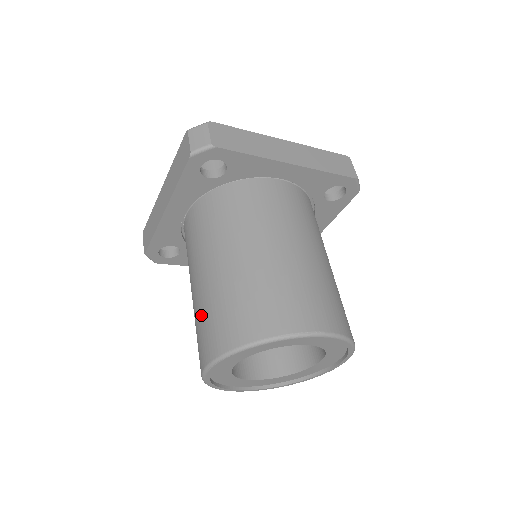
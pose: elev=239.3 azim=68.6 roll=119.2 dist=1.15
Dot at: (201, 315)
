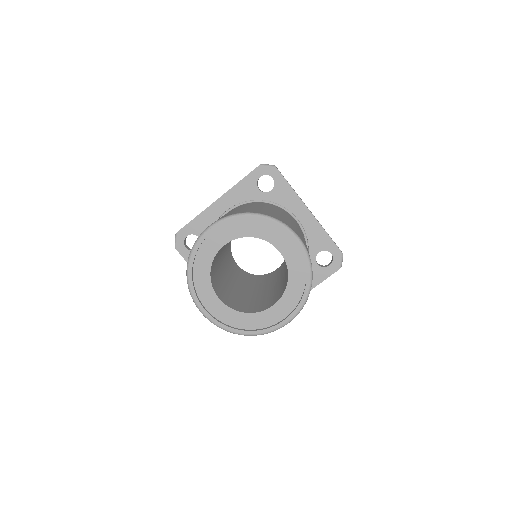
Dot at: occluded
